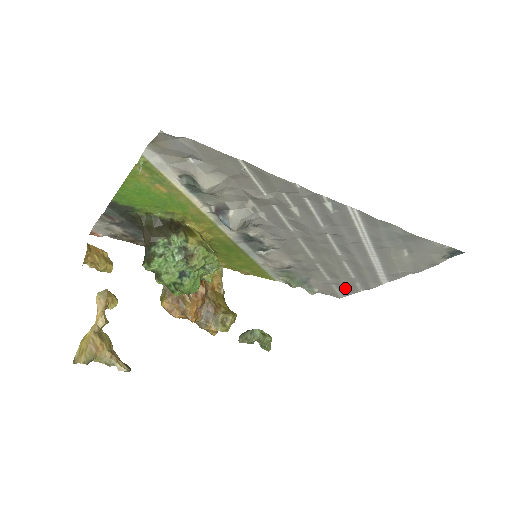
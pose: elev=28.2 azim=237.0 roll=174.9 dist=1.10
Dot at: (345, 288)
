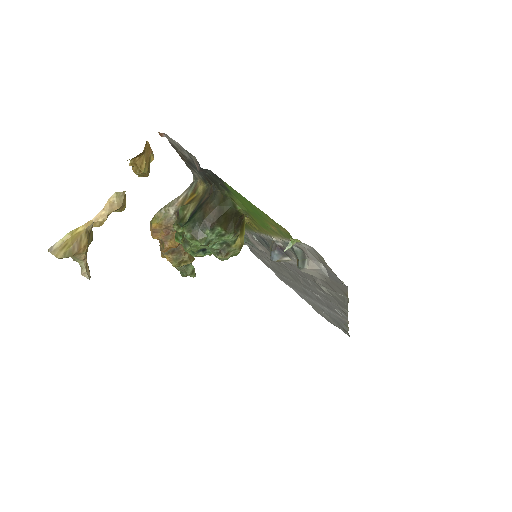
Dot at: (265, 263)
